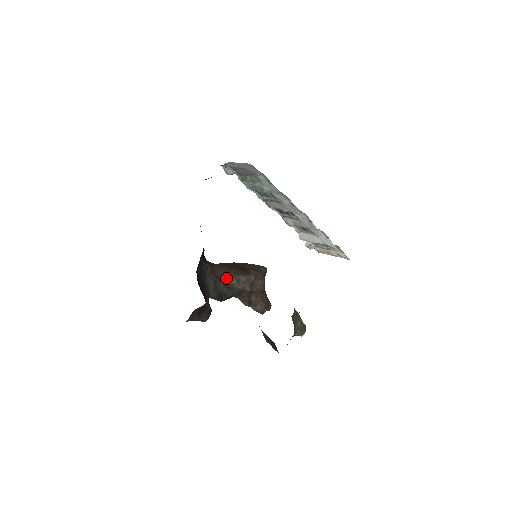
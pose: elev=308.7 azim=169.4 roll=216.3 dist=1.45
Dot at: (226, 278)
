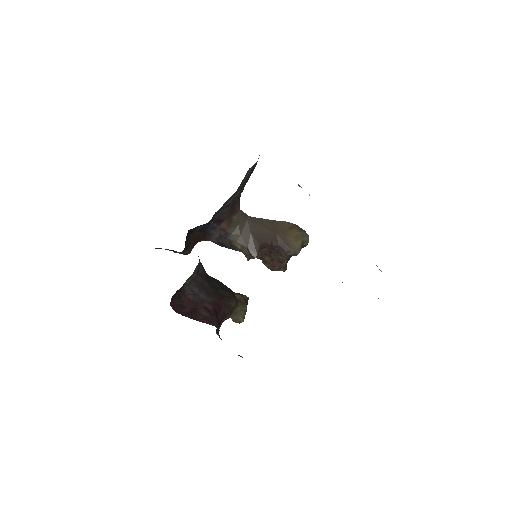
Dot at: (235, 240)
